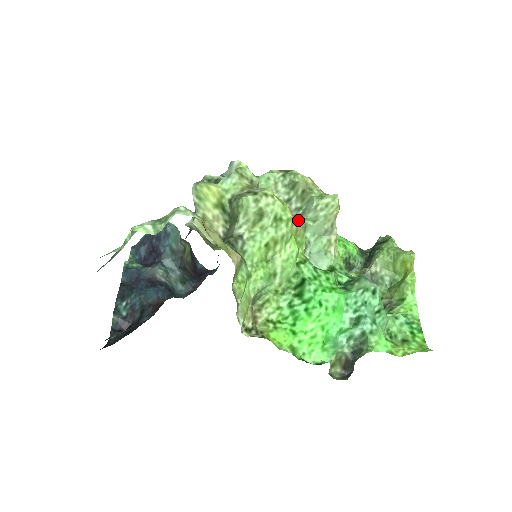
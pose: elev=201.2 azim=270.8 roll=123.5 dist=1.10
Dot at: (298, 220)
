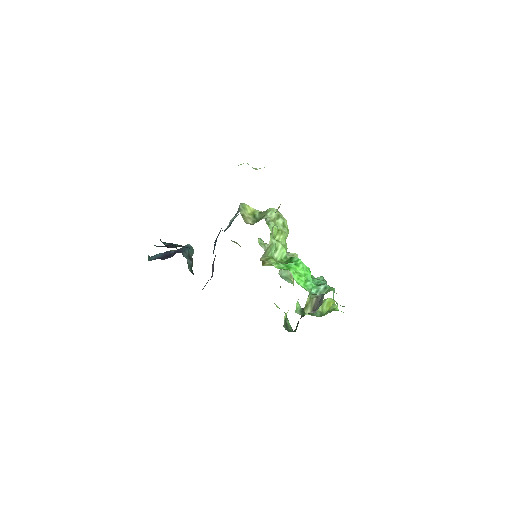
Dot at: occluded
